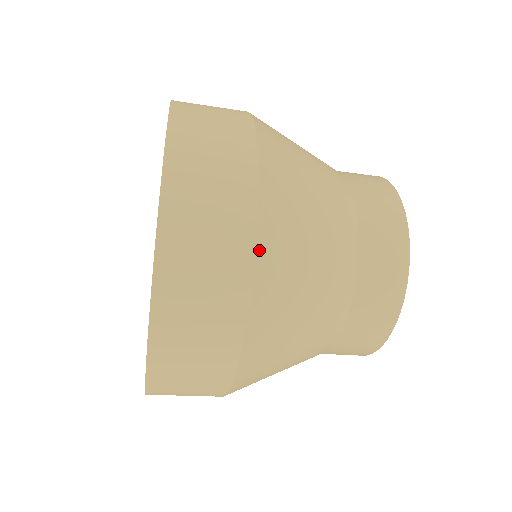
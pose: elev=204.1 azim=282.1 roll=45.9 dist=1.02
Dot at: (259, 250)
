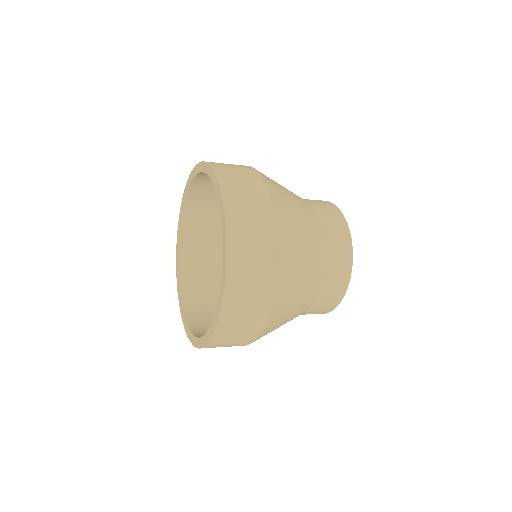
Dot at: (277, 220)
